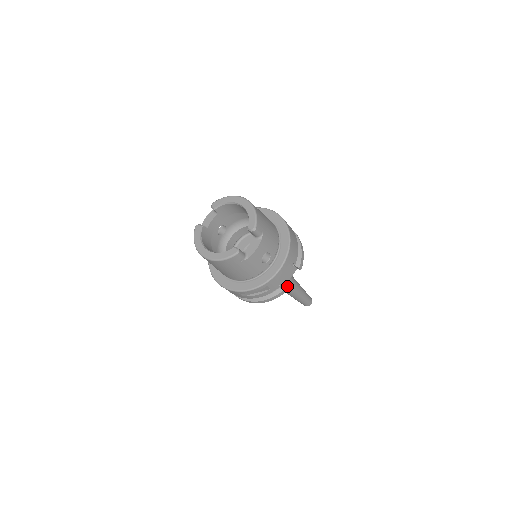
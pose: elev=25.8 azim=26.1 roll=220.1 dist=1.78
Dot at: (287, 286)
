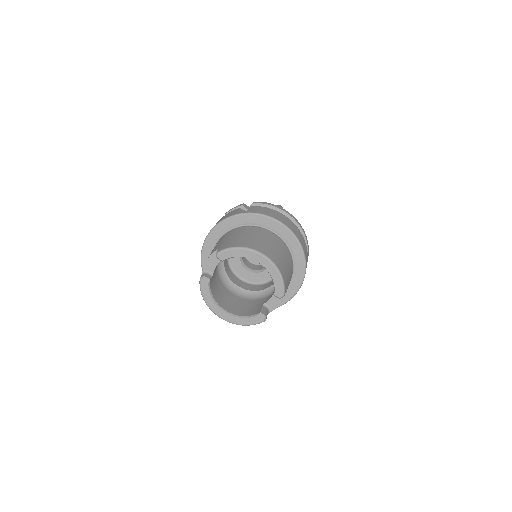
Dot at: occluded
